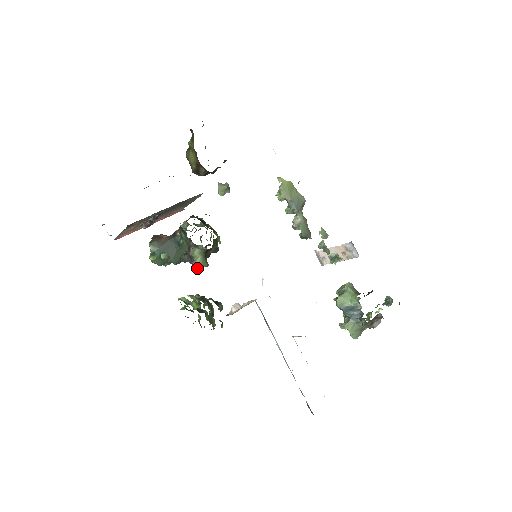
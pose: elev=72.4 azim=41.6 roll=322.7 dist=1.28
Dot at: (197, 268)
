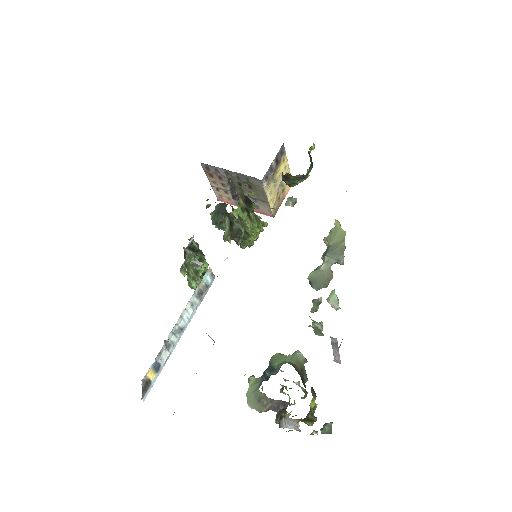
Dot at: (223, 238)
